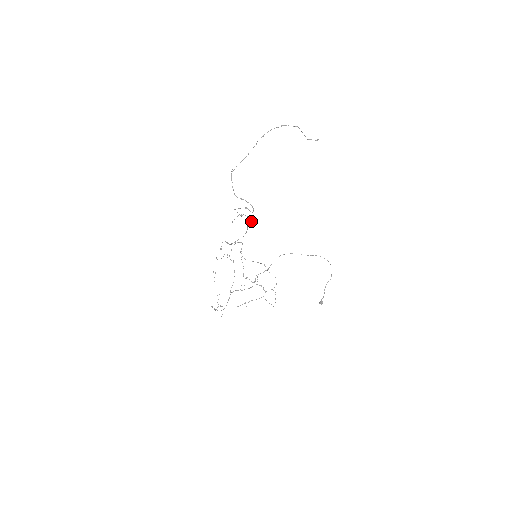
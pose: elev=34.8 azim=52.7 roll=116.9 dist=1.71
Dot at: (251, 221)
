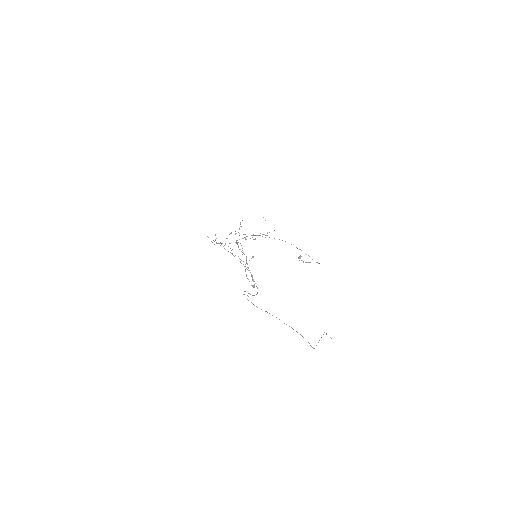
Dot at: (254, 284)
